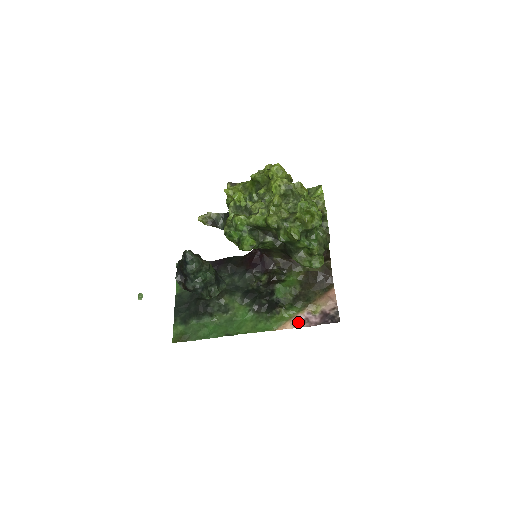
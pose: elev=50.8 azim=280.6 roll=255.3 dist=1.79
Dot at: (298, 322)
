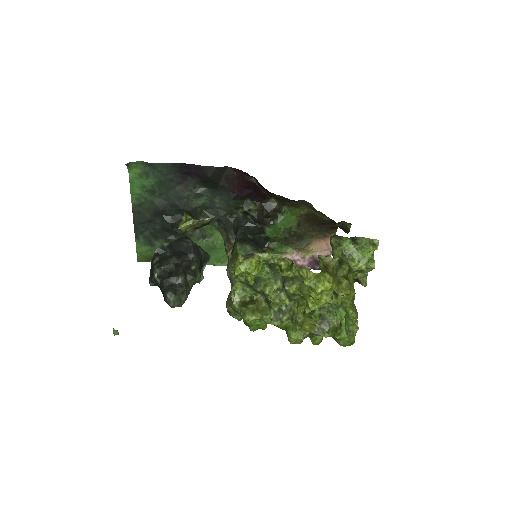
Dot at: occluded
